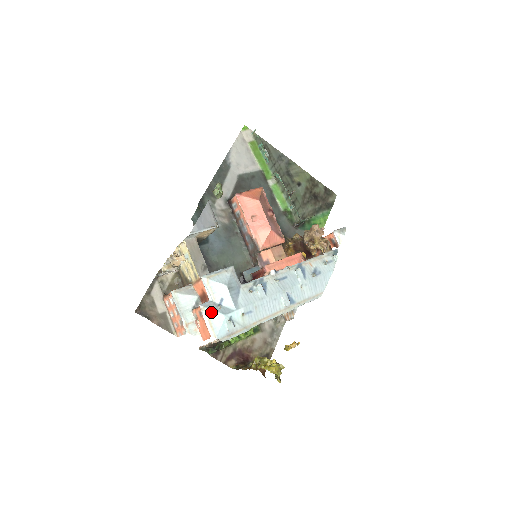
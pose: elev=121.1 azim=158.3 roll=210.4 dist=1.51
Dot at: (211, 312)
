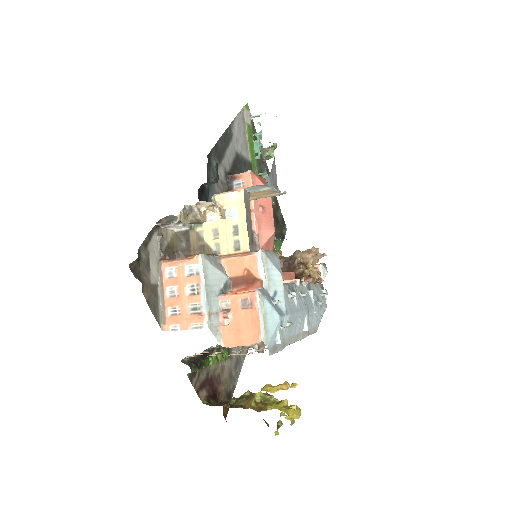
Dot at: (268, 305)
